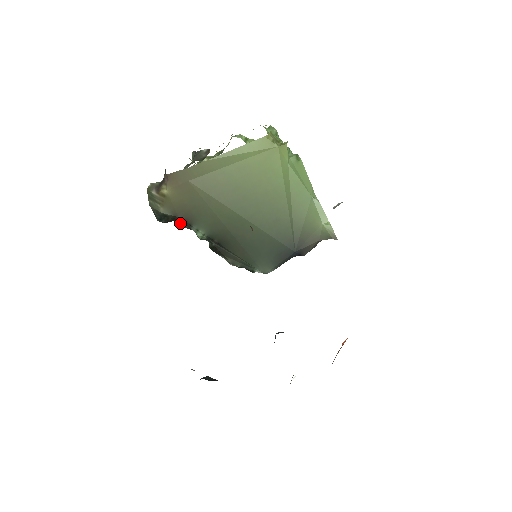
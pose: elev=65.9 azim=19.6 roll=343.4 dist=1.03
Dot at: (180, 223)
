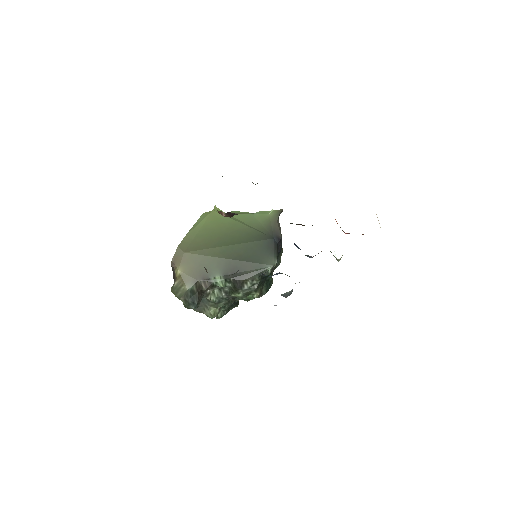
Dot at: (203, 286)
